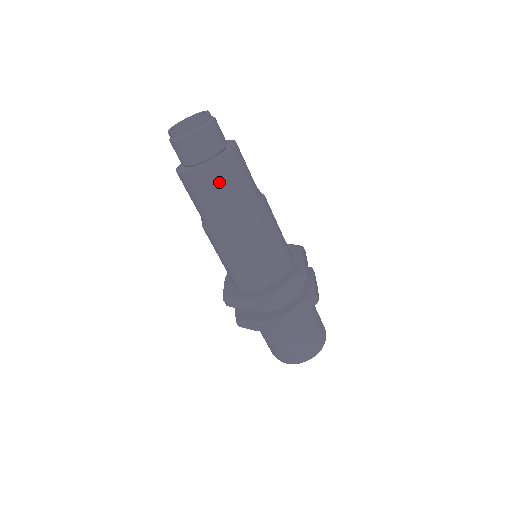
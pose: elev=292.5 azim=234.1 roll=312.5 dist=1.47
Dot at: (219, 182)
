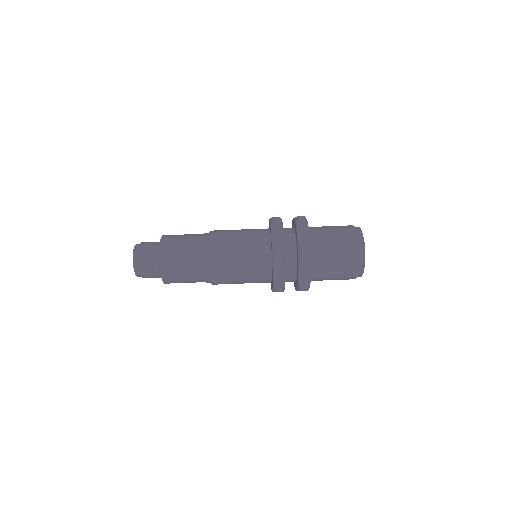
Dot at: (176, 276)
